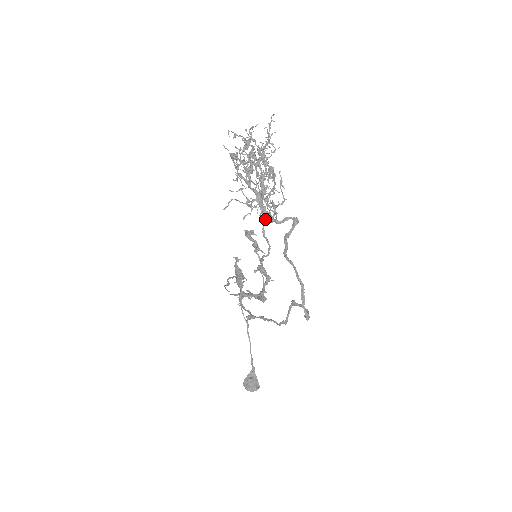
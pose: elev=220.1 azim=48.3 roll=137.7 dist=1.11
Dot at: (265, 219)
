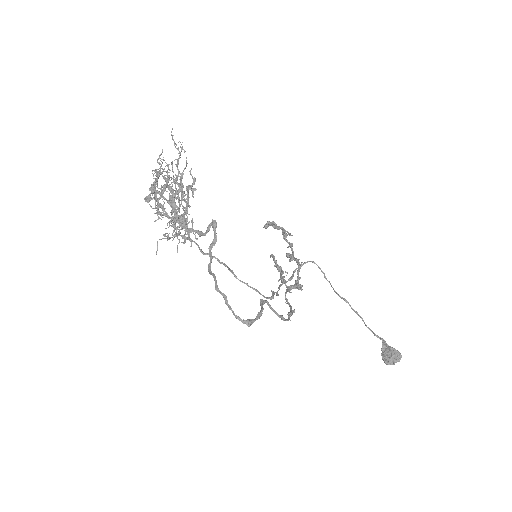
Dot at: occluded
